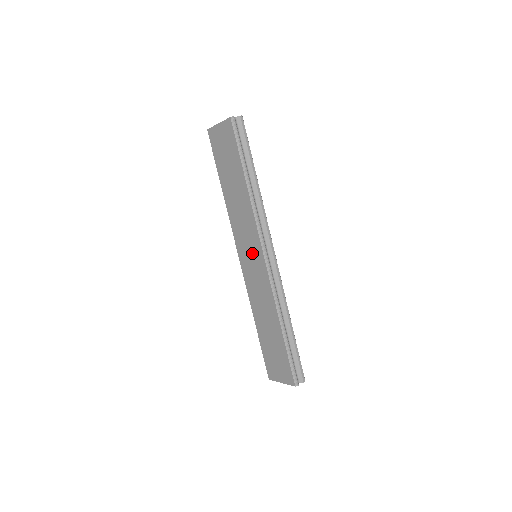
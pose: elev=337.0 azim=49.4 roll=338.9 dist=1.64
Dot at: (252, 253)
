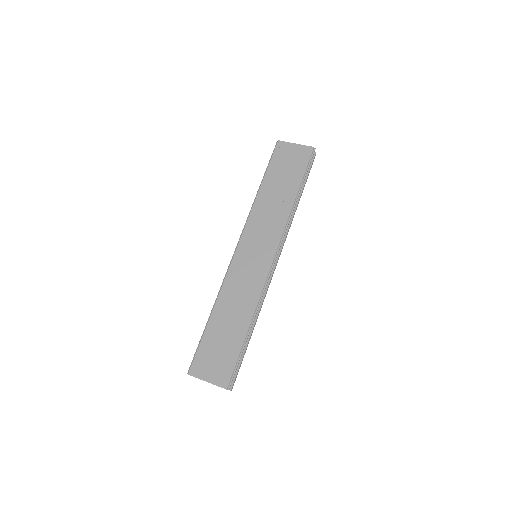
Dot at: (259, 251)
